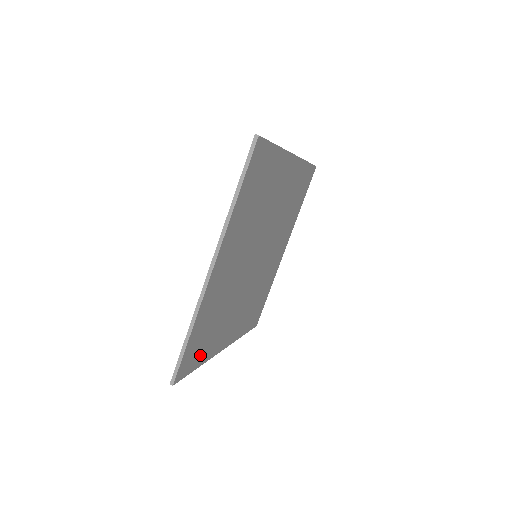
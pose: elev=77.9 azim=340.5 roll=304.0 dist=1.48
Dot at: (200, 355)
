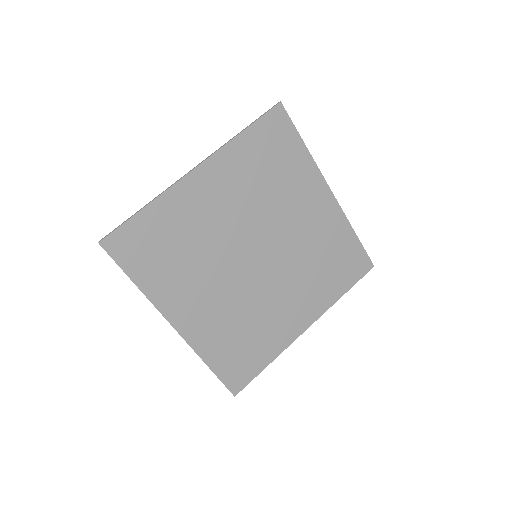
Dot at: (256, 360)
